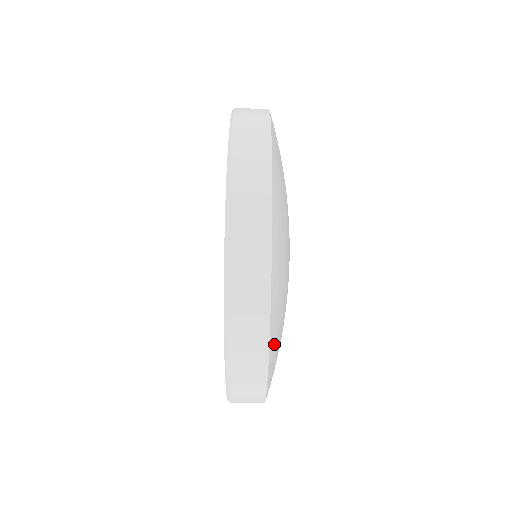
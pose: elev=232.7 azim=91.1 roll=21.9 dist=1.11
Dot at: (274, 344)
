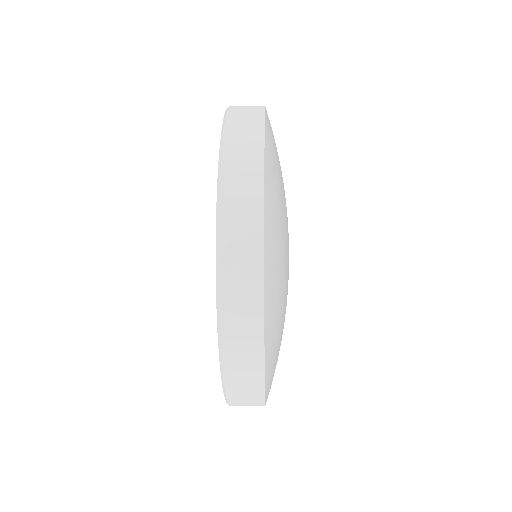
Dot at: occluded
